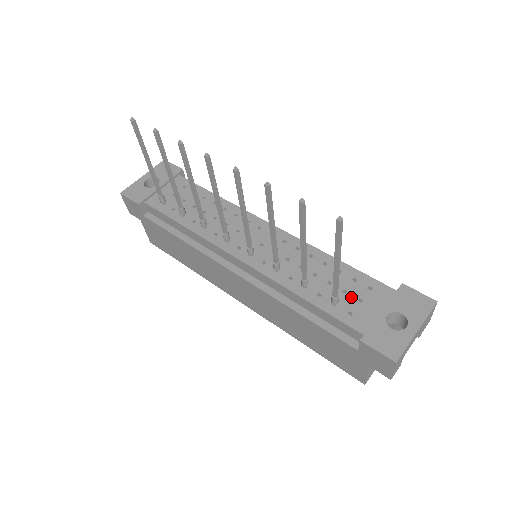
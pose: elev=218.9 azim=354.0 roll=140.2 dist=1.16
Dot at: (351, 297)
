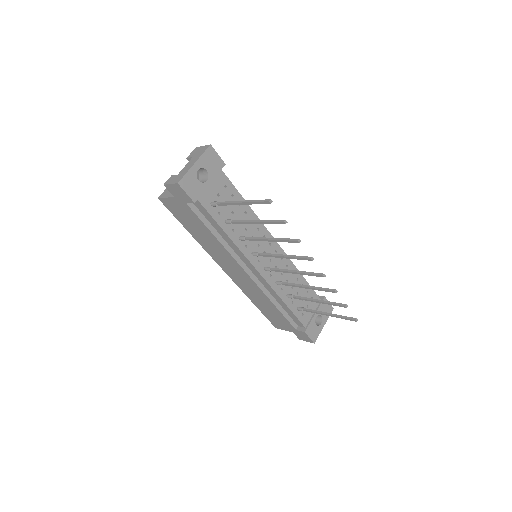
Dot at: (304, 304)
